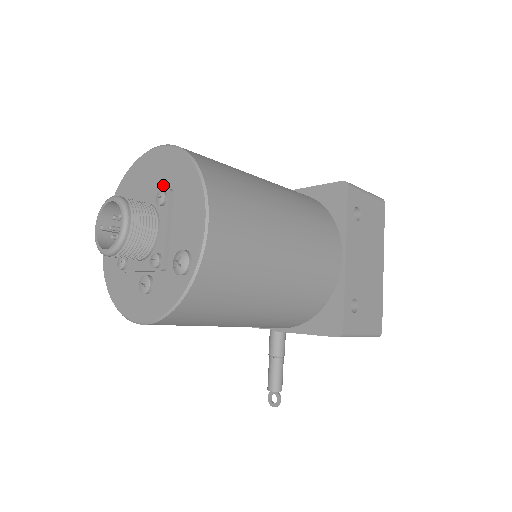
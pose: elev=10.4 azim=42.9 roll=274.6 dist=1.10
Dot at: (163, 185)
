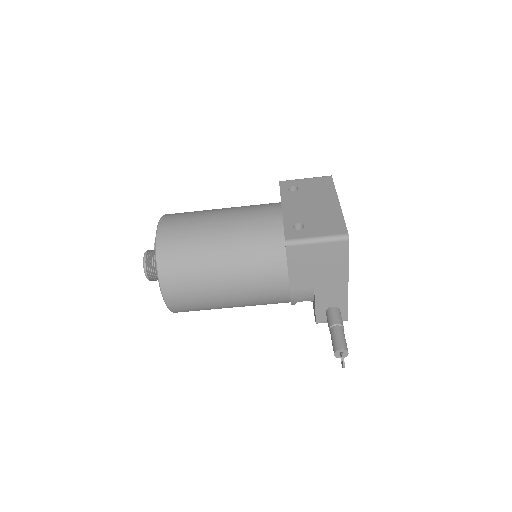
Dot at: occluded
